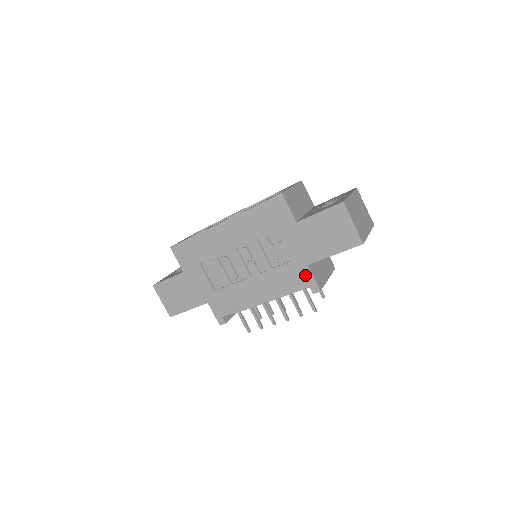
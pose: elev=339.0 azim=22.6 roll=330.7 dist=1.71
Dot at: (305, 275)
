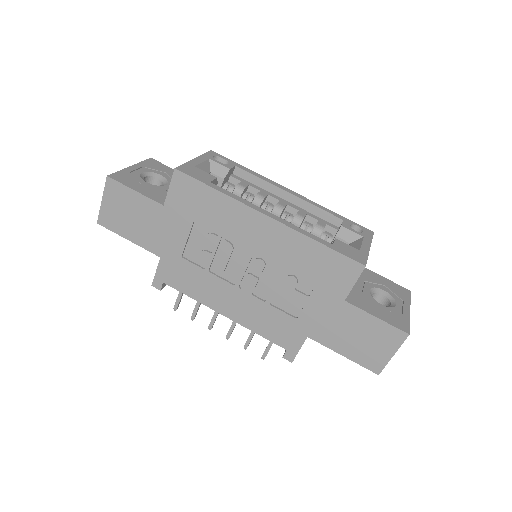
Dot at: (295, 340)
